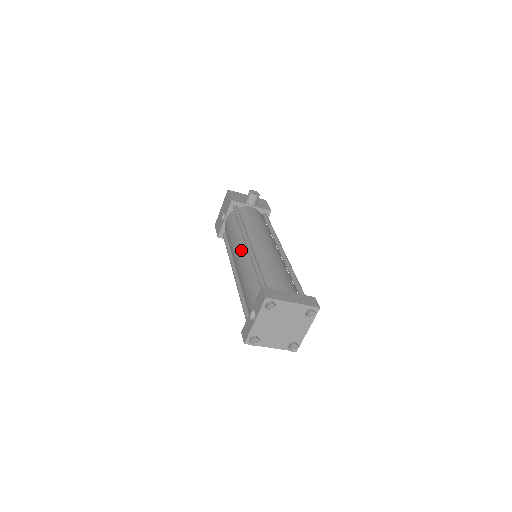
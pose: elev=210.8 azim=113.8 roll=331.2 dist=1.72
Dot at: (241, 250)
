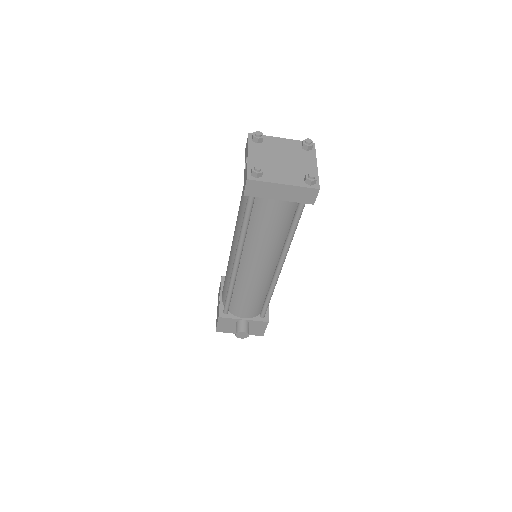
Dot at: occluded
